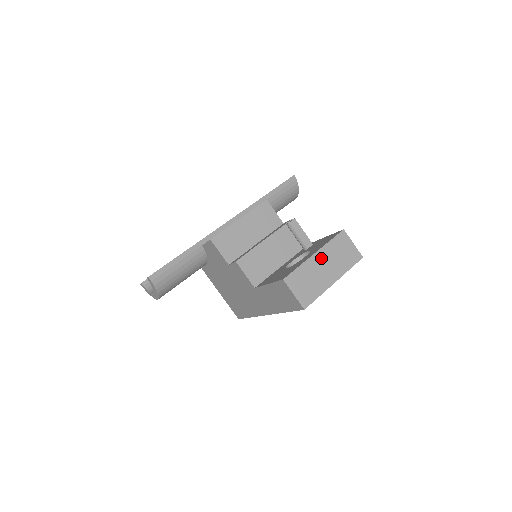
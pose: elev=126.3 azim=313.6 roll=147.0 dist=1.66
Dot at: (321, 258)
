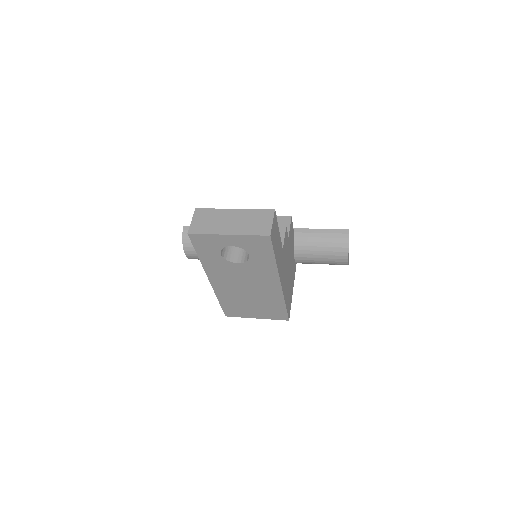
Dot at: (236, 214)
